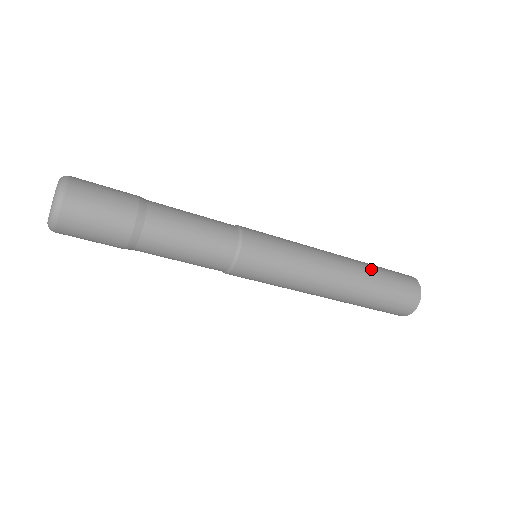
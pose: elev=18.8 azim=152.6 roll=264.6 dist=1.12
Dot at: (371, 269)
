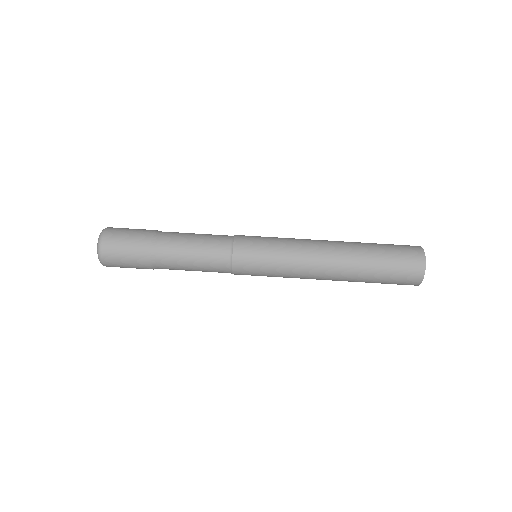
Dot at: (365, 253)
